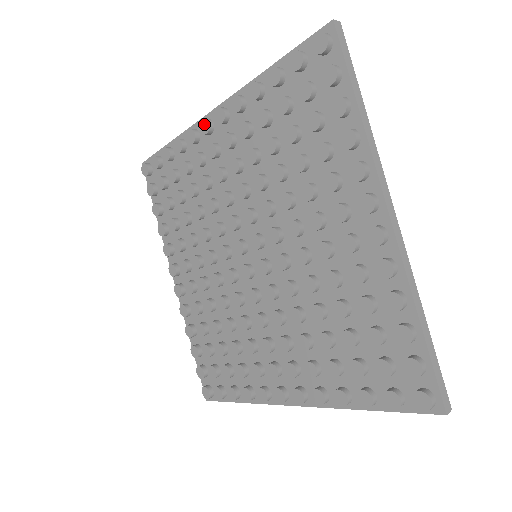
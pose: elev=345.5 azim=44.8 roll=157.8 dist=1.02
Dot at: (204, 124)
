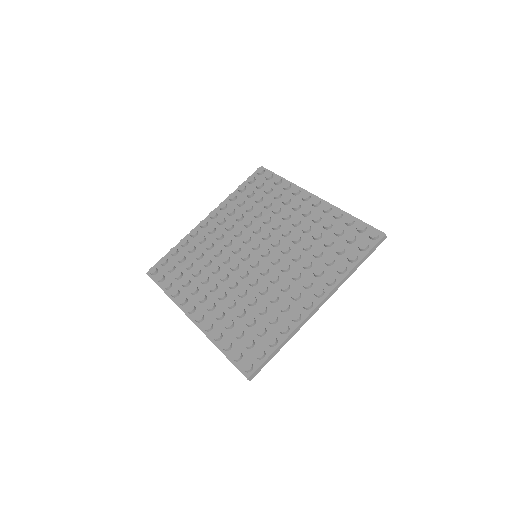
Dot at: (202, 222)
